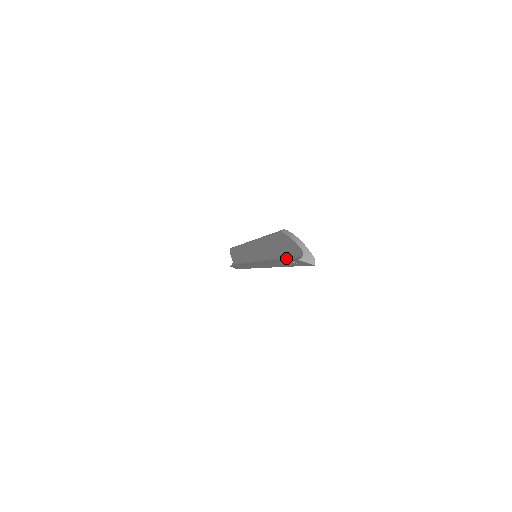
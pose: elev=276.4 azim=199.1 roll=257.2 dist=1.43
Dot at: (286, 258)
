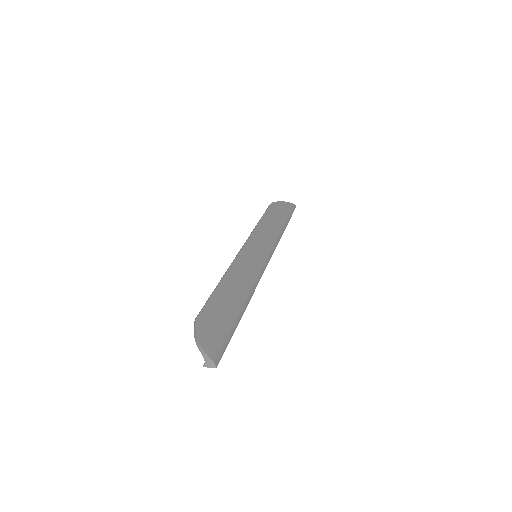
Dot at: occluded
